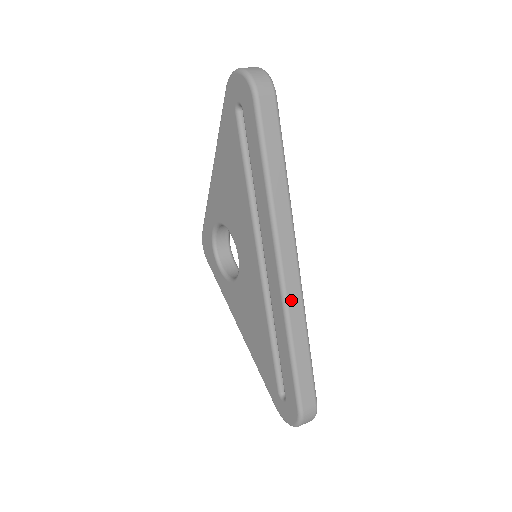
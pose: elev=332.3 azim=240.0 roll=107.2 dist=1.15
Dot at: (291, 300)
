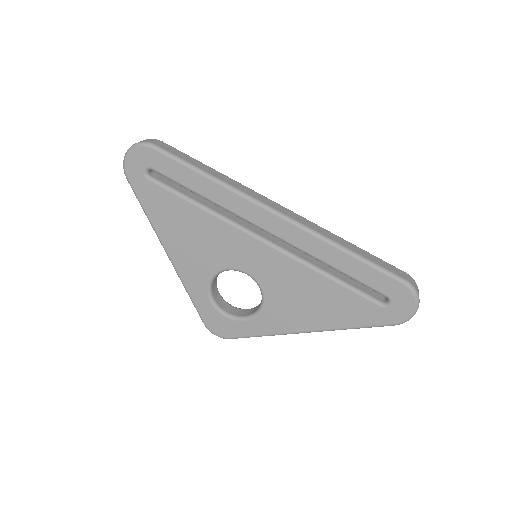
Dot at: (307, 225)
